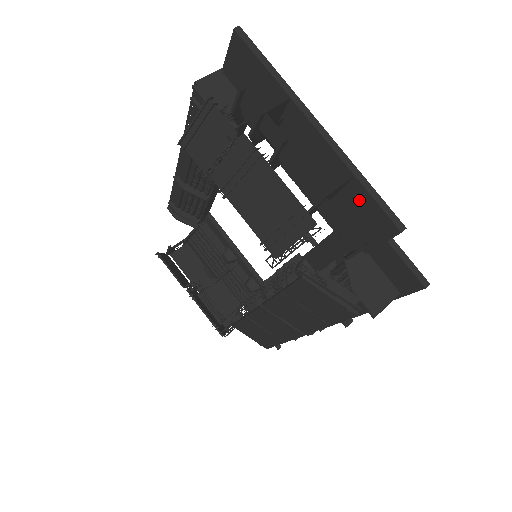
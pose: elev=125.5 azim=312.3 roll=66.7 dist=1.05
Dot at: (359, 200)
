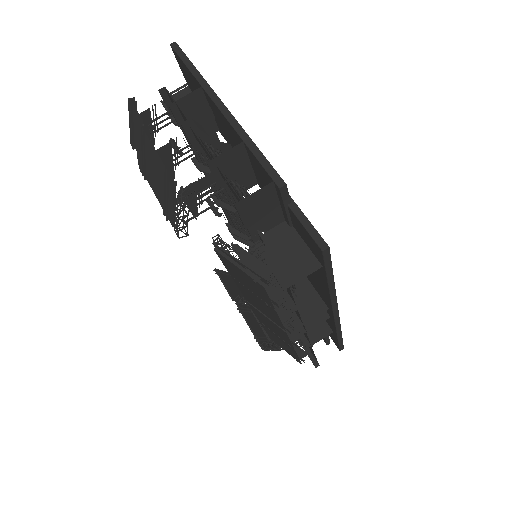
Dot at: (257, 166)
